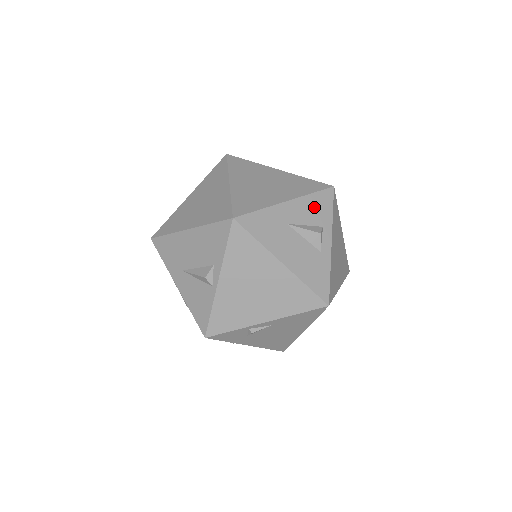
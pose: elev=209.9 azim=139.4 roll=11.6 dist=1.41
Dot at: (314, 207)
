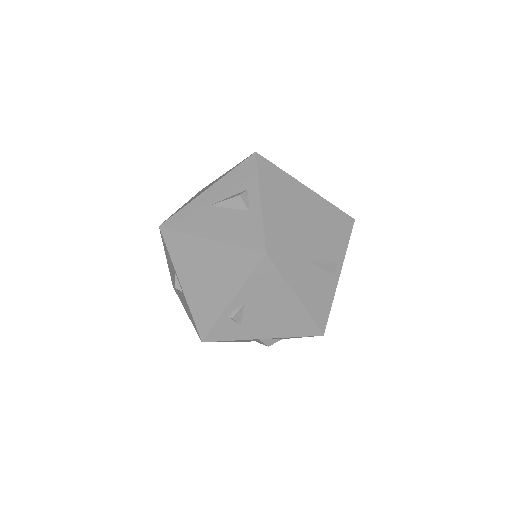
Dot at: (236, 179)
